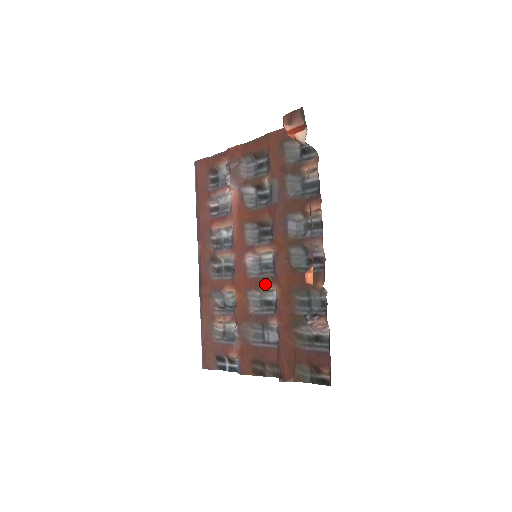
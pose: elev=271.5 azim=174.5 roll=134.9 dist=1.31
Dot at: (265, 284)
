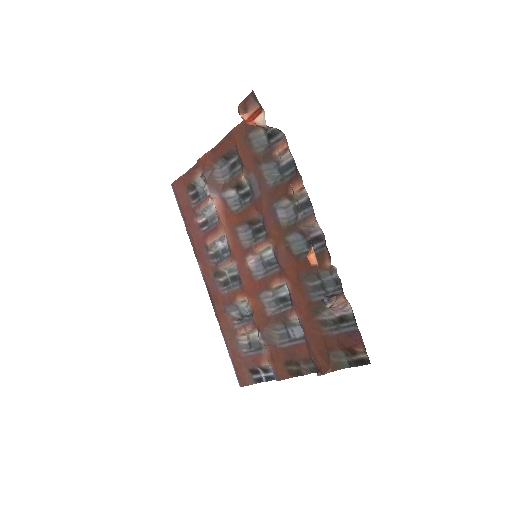
Dot at: (274, 281)
